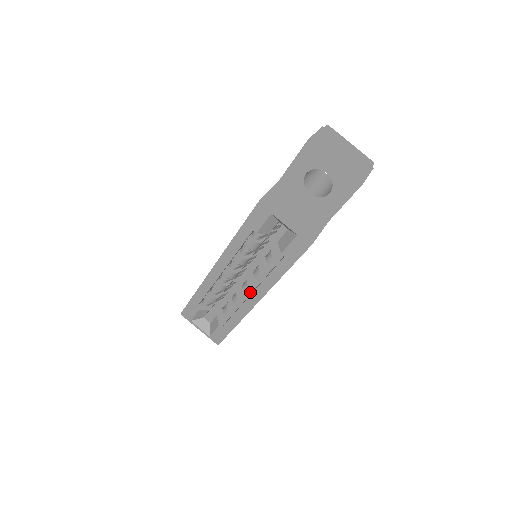
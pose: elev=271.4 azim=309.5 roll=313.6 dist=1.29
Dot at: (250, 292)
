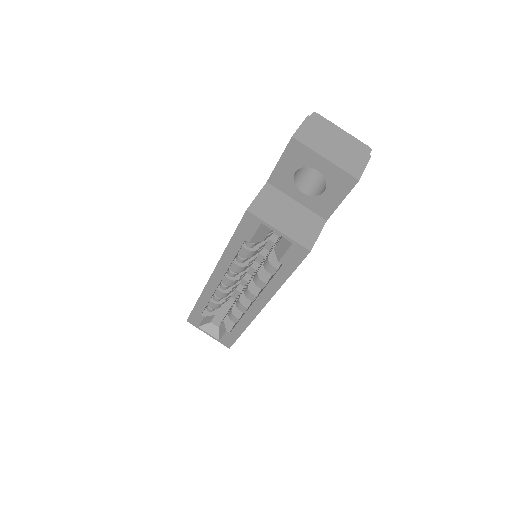
Dot at: (253, 298)
